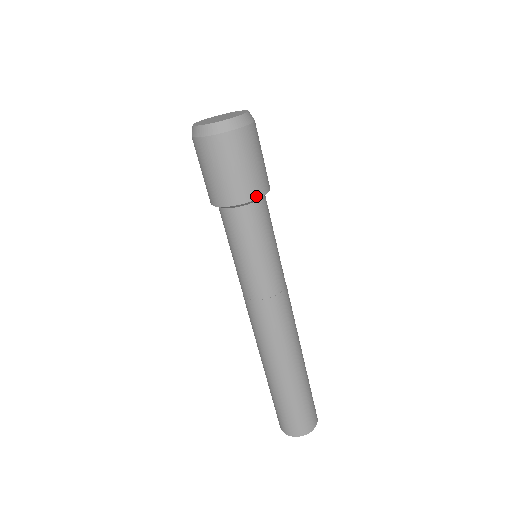
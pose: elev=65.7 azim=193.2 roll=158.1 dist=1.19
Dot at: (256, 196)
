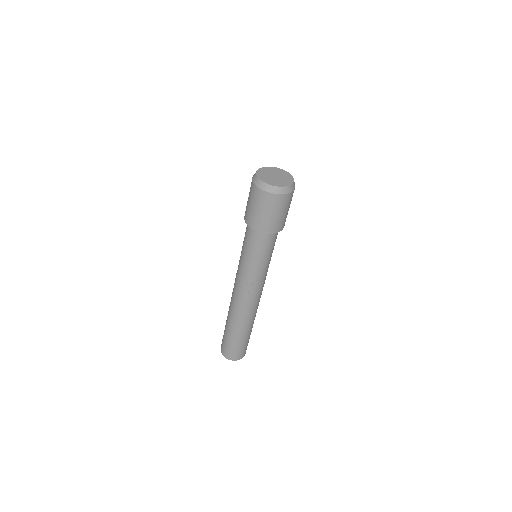
Dot at: (282, 229)
